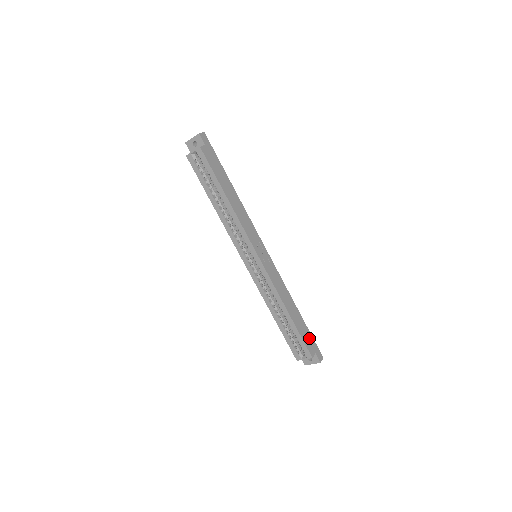
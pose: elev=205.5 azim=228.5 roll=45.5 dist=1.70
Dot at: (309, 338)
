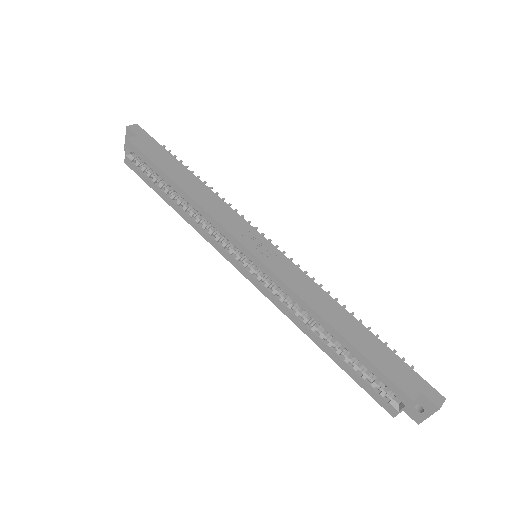
Dot at: (396, 365)
